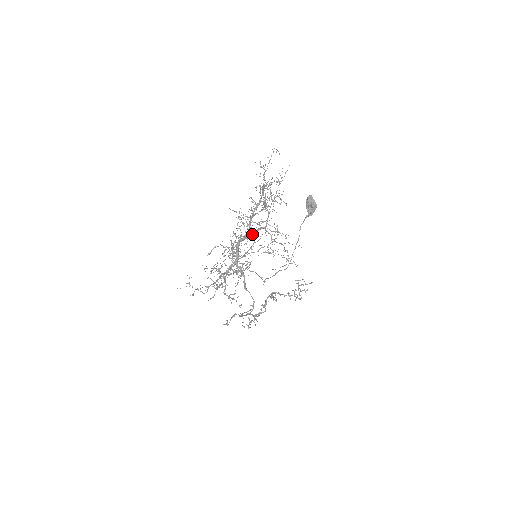
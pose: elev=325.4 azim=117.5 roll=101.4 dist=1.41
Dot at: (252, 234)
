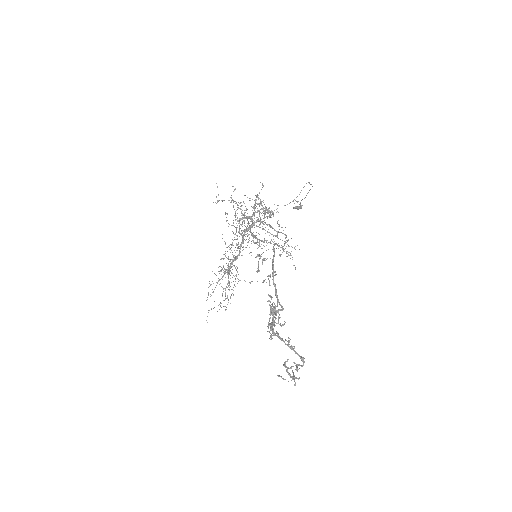
Dot at: occluded
